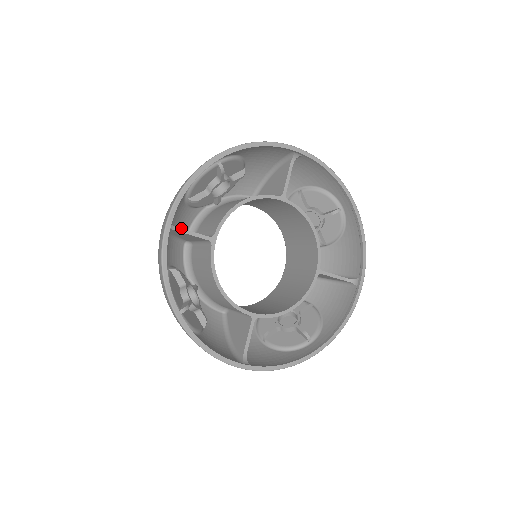
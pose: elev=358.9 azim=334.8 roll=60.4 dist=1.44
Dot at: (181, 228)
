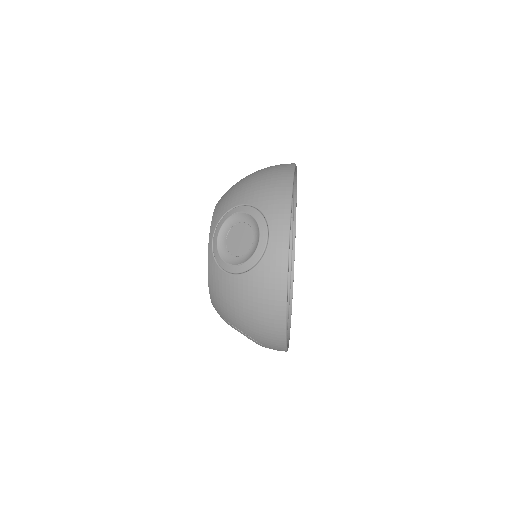
Dot at: occluded
